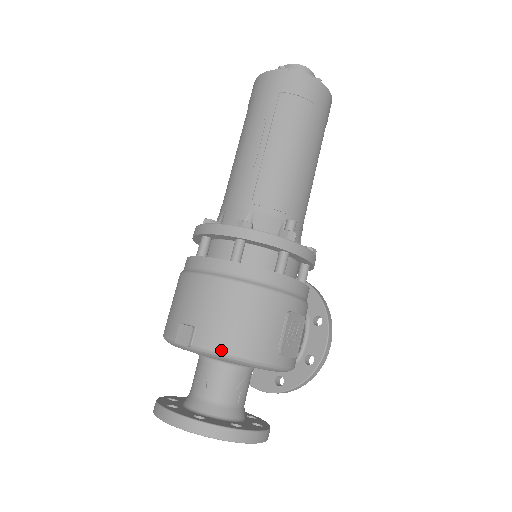
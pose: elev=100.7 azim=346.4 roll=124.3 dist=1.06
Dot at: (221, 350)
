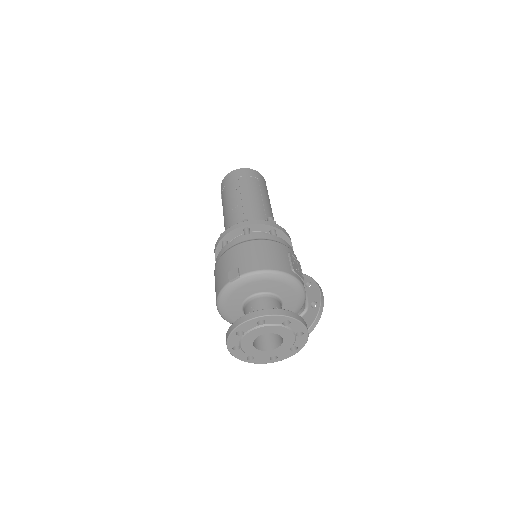
Dot at: (259, 269)
